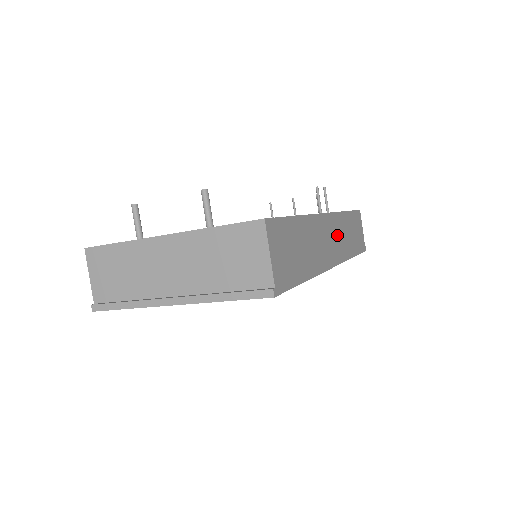
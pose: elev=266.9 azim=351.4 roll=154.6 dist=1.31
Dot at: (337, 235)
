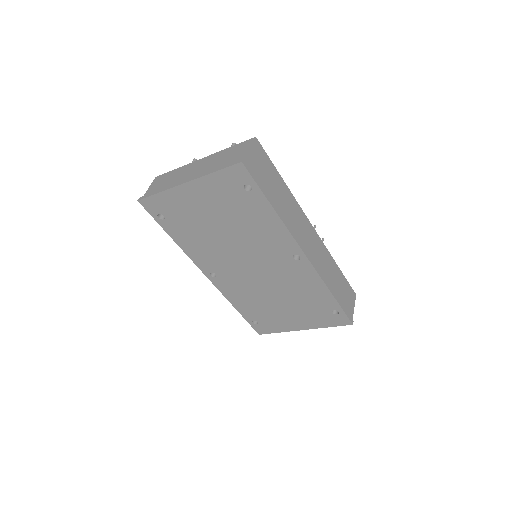
Dot at: (318, 252)
